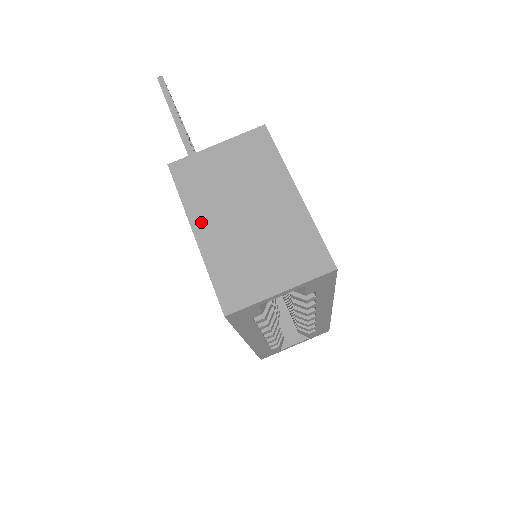
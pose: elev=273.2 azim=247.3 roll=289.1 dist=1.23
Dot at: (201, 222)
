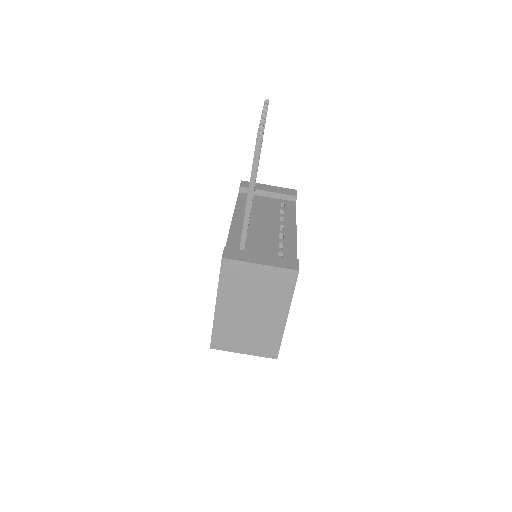
Dot at: (223, 303)
